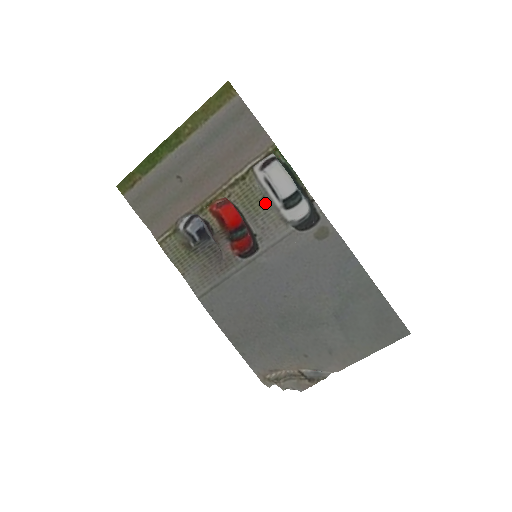
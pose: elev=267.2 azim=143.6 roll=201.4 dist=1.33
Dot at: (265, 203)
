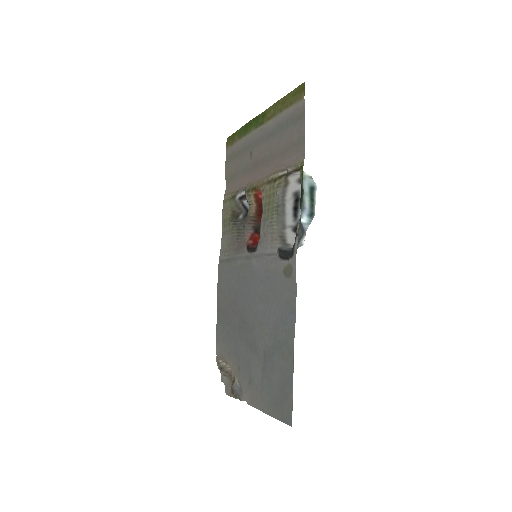
Dot at: (276, 213)
